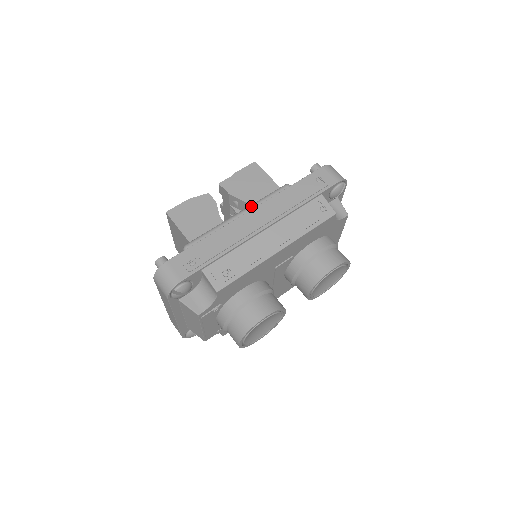
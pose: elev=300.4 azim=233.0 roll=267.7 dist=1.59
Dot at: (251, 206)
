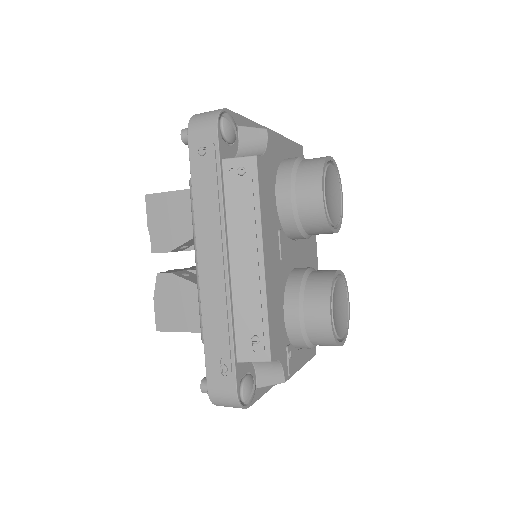
Dot at: (194, 242)
